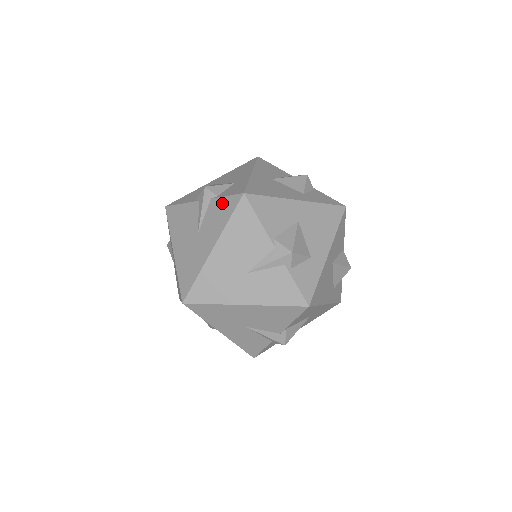
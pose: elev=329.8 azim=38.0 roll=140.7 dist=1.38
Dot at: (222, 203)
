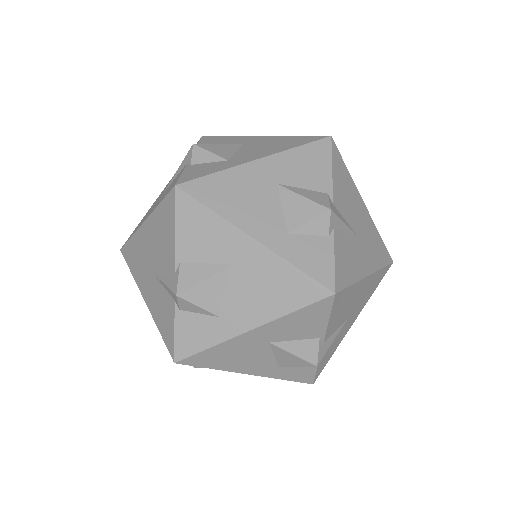
Dot at: (170, 323)
